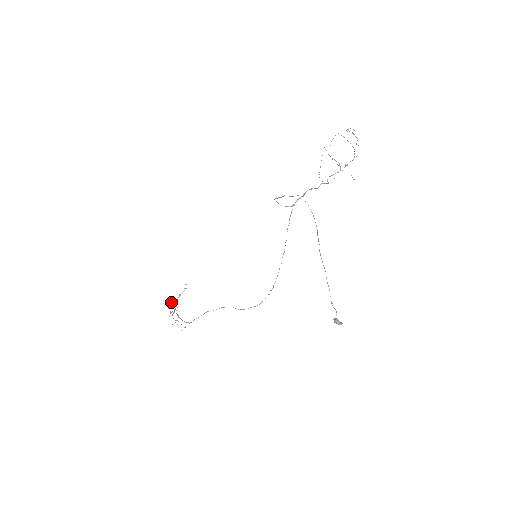
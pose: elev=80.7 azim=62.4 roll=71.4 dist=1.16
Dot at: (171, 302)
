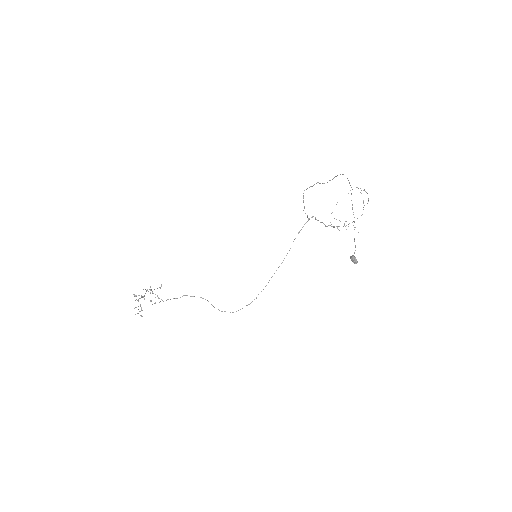
Dot at: occluded
